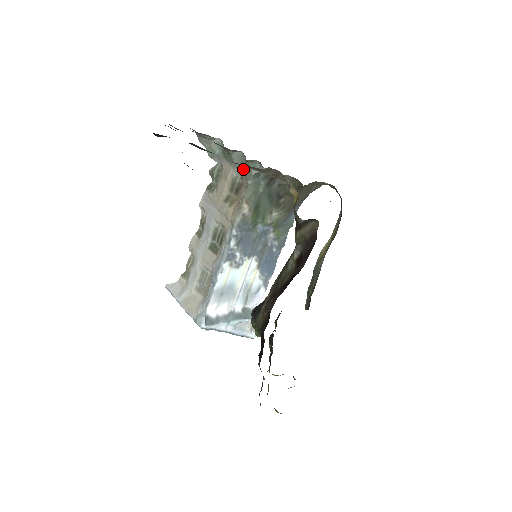
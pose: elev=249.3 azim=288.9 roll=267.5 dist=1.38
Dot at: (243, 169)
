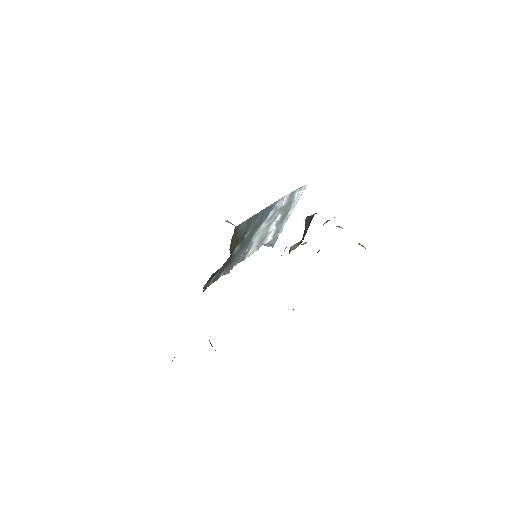
Dot at: occluded
